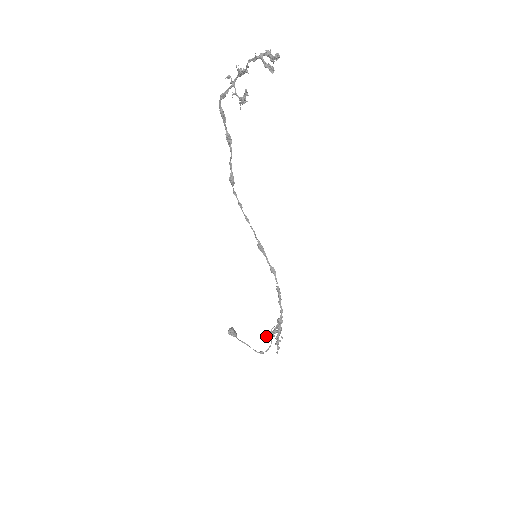
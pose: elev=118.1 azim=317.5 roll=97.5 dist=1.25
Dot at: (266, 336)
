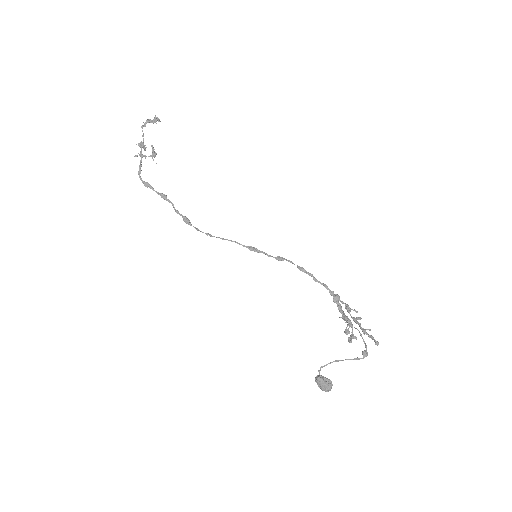
Dot at: occluded
